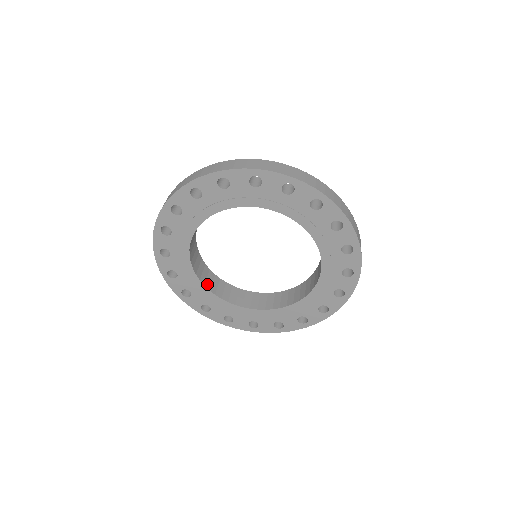
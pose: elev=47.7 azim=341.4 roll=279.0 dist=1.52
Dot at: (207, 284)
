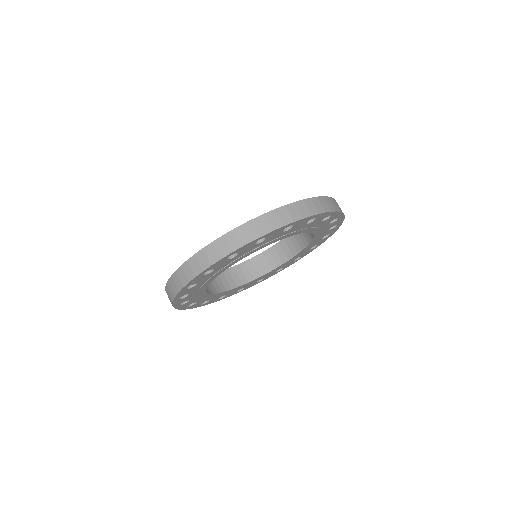
Dot at: (210, 290)
